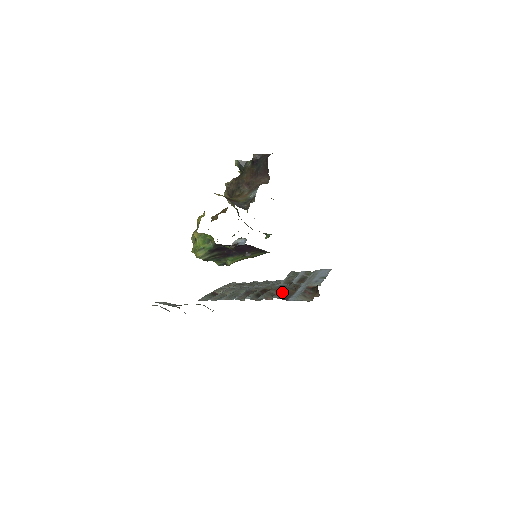
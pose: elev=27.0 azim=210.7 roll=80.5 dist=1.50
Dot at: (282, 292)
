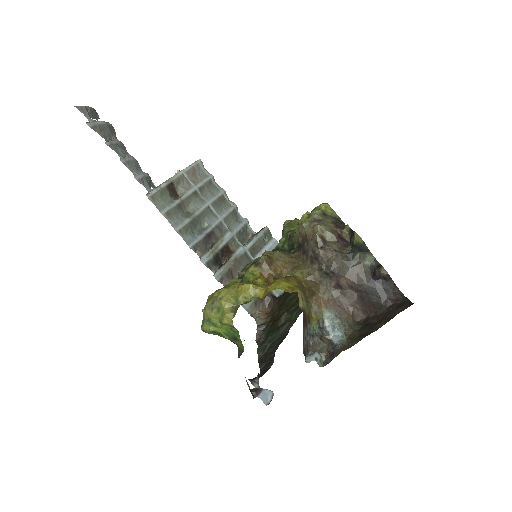
Dot at: occluded
